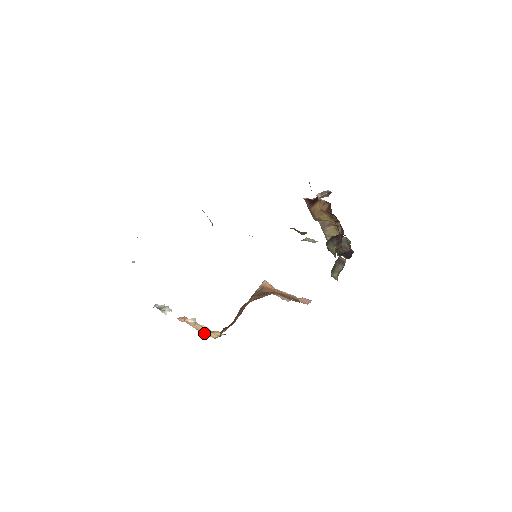
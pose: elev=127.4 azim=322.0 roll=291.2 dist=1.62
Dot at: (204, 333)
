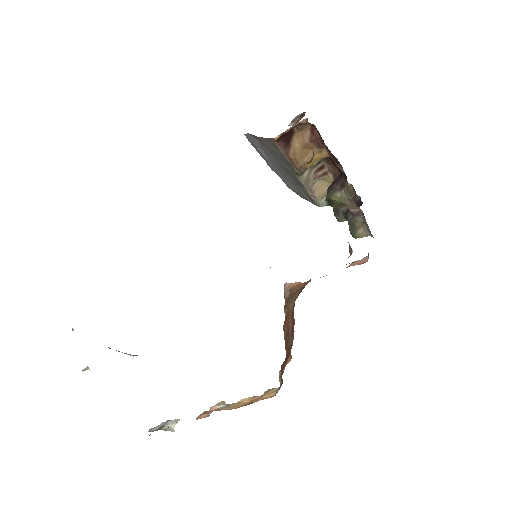
Dot at: (252, 403)
